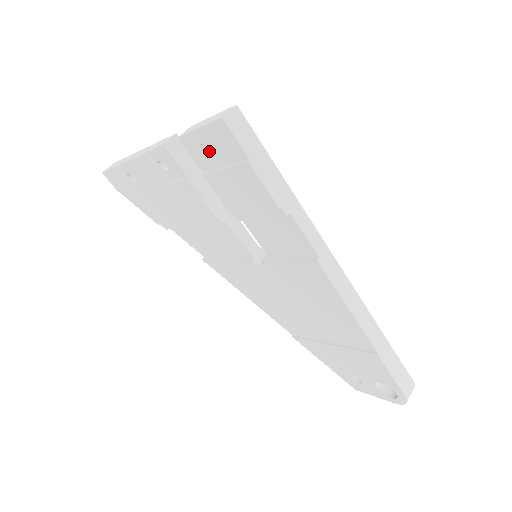
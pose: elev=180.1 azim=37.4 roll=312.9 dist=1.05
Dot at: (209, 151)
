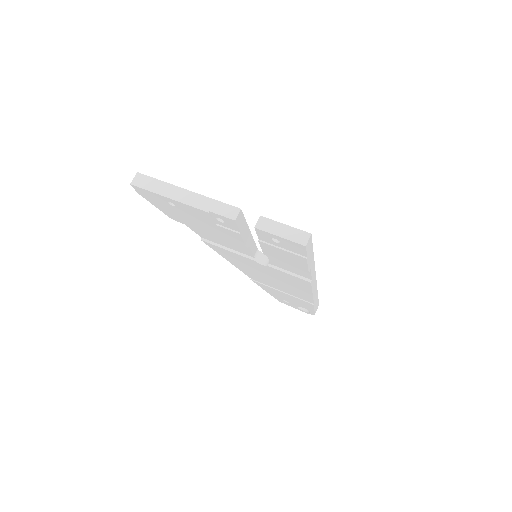
Dot at: occluded
